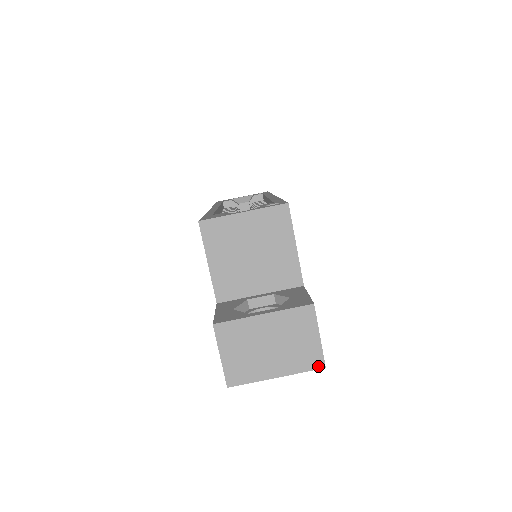
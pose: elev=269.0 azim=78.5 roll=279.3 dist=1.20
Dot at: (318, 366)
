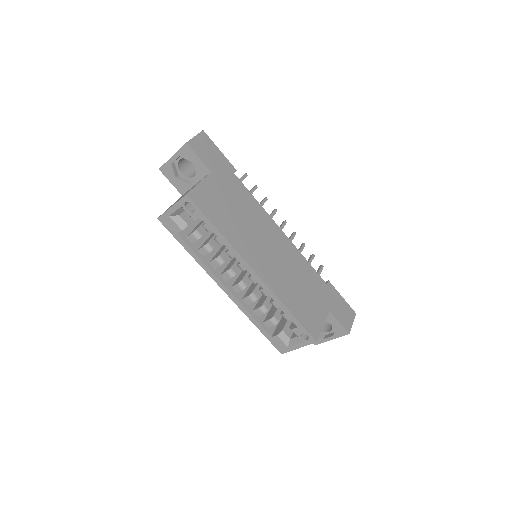
Dot at: occluded
